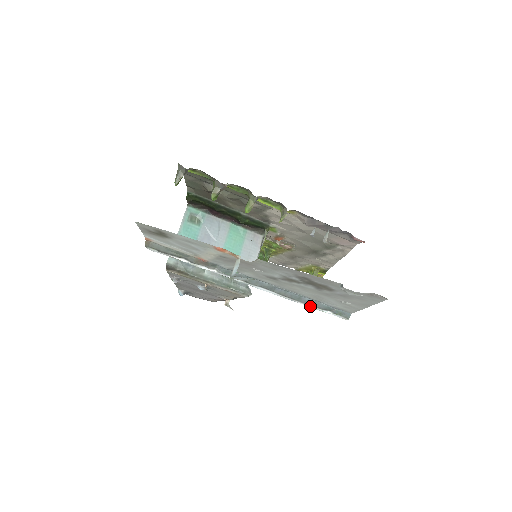
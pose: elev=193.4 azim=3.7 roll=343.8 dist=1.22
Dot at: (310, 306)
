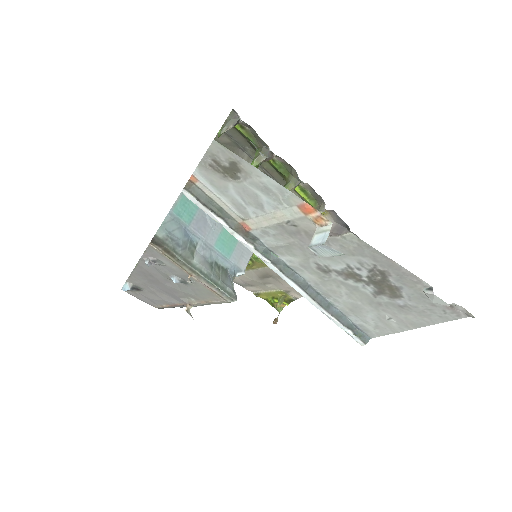
Dot at: (334, 319)
